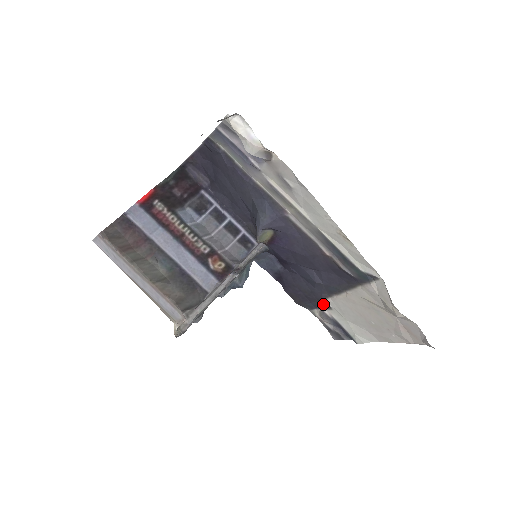
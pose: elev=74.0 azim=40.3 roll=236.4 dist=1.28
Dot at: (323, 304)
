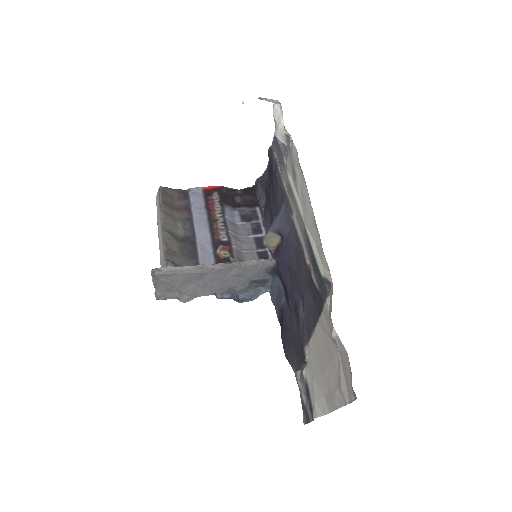
Dot at: (303, 357)
